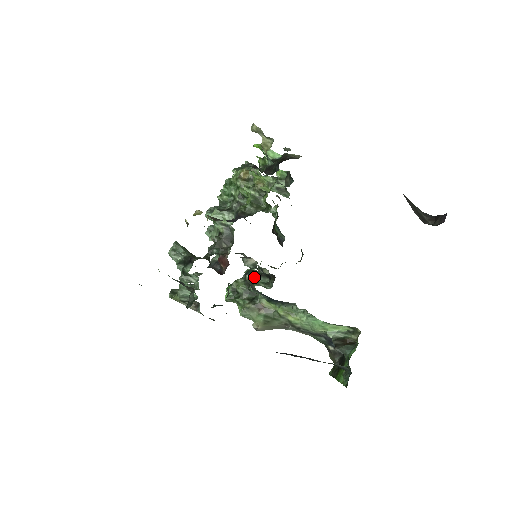
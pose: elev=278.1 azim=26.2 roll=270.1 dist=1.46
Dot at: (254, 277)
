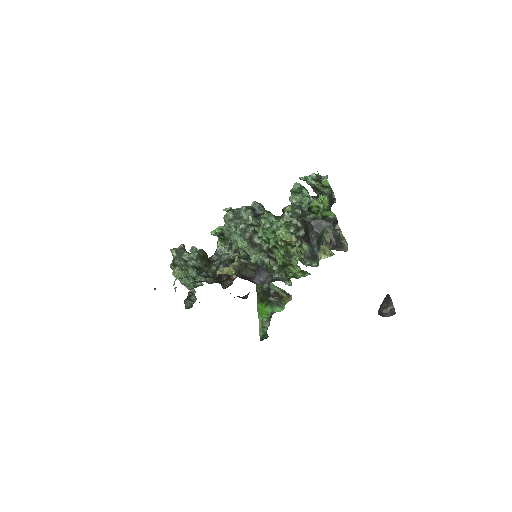
Dot at: occluded
